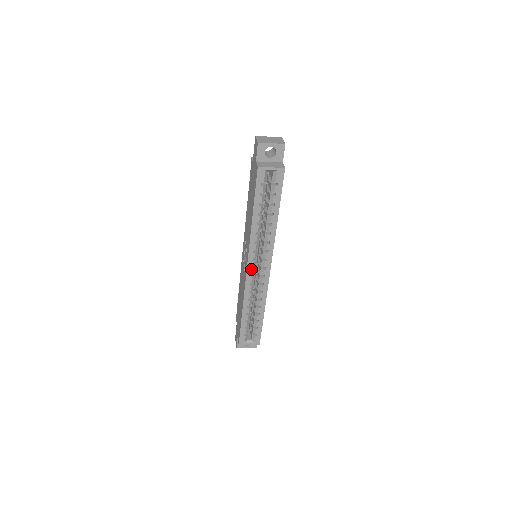
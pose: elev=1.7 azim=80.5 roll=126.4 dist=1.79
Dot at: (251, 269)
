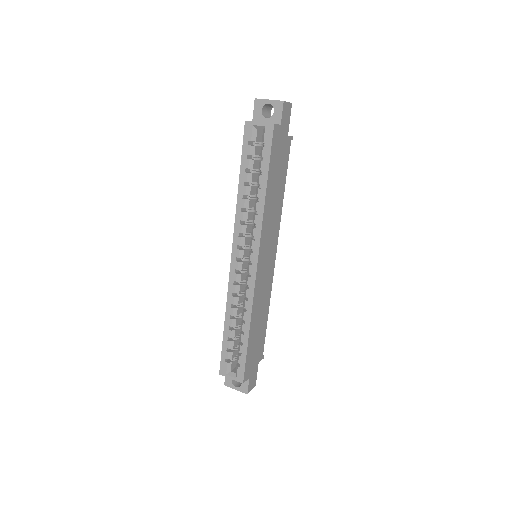
Dot at: (236, 260)
